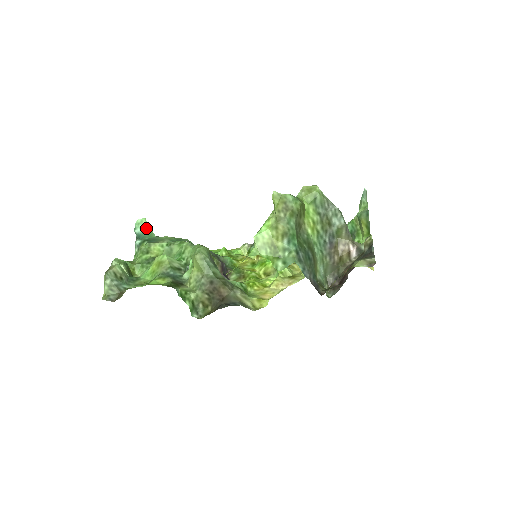
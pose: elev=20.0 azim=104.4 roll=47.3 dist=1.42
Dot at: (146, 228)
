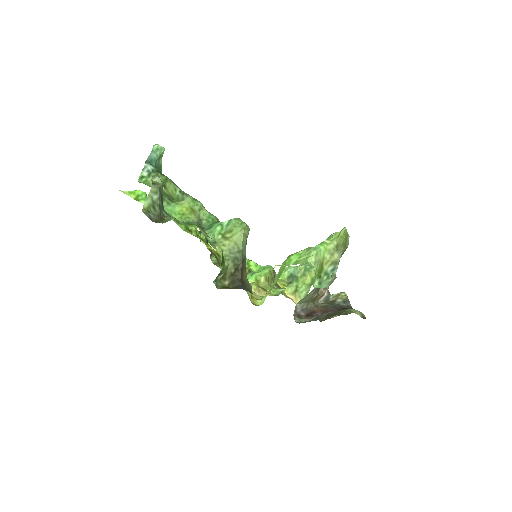
Dot at: (160, 158)
